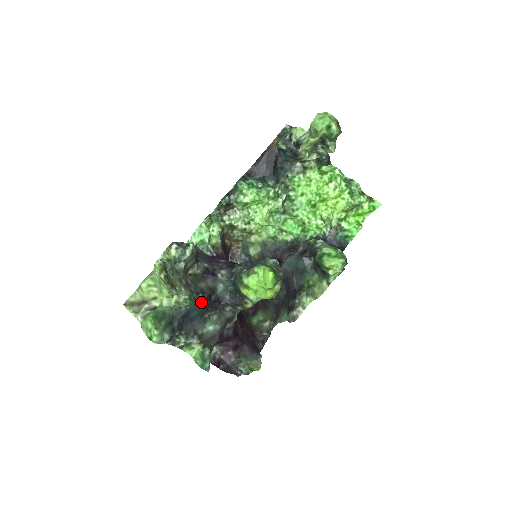
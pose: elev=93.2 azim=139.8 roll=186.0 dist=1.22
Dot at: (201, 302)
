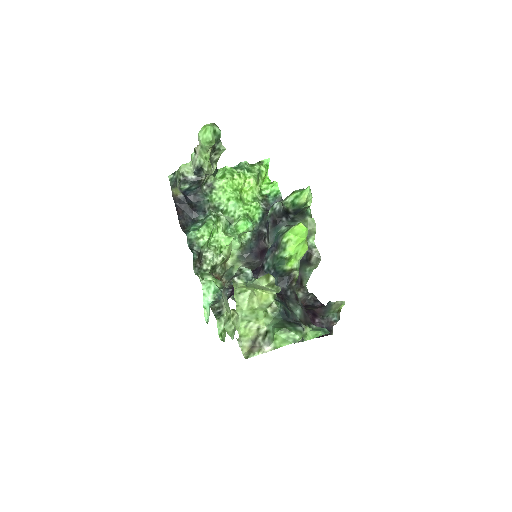
Dot at: (280, 299)
